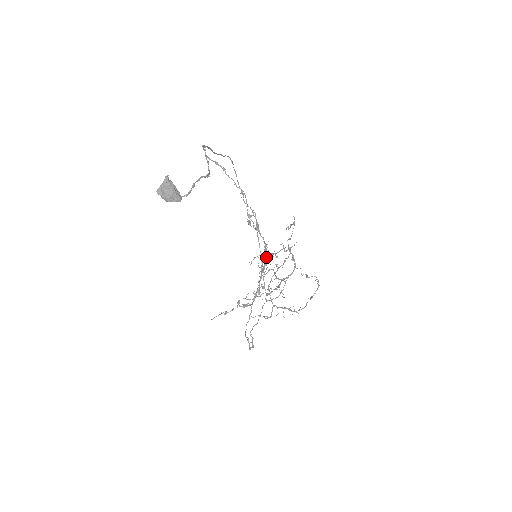
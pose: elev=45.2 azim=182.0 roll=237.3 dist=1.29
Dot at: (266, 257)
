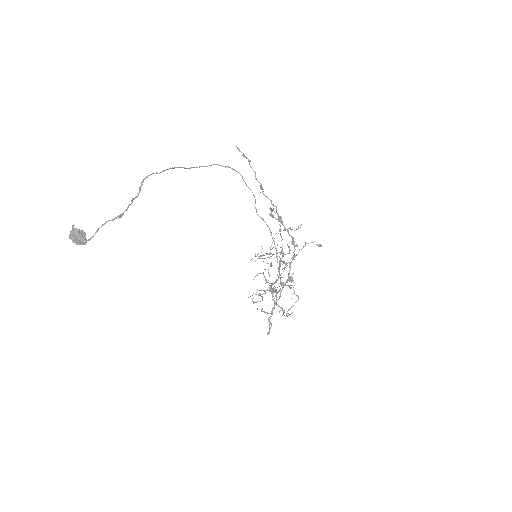
Dot at: (295, 249)
